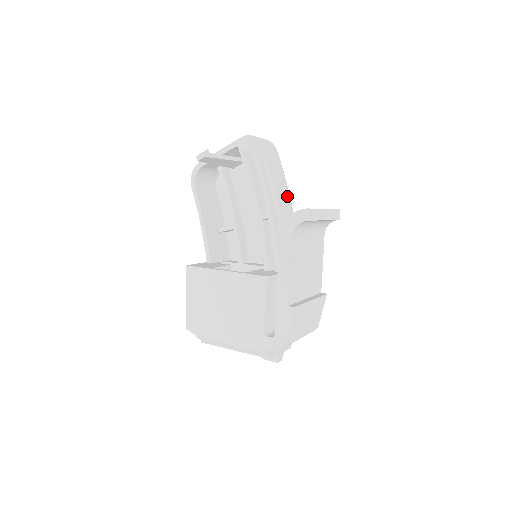
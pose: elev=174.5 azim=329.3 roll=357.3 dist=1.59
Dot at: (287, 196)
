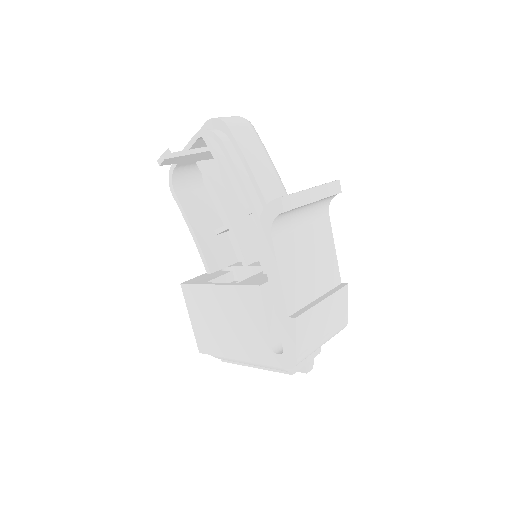
Dot at: (274, 178)
